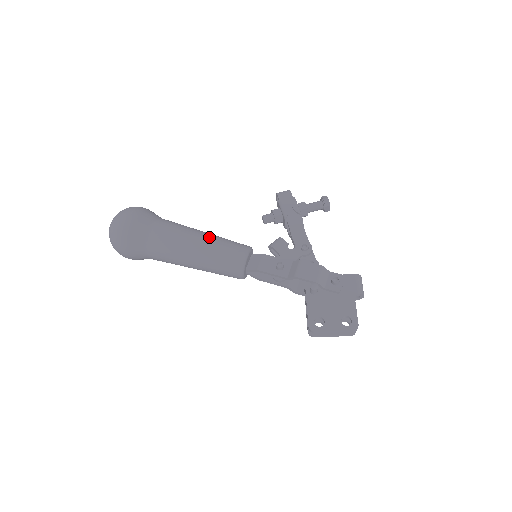
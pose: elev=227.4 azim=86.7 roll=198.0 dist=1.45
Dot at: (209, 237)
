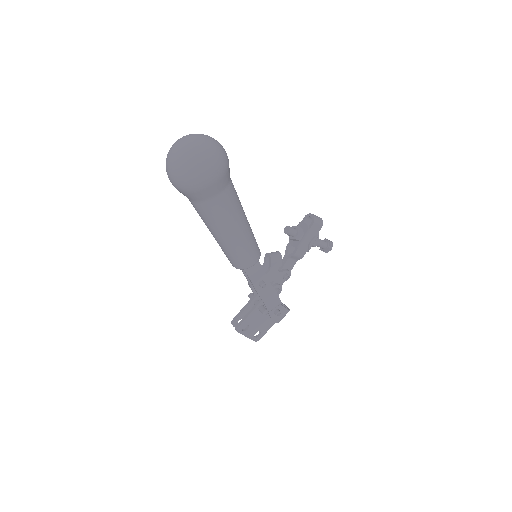
Dot at: (246, 234)
